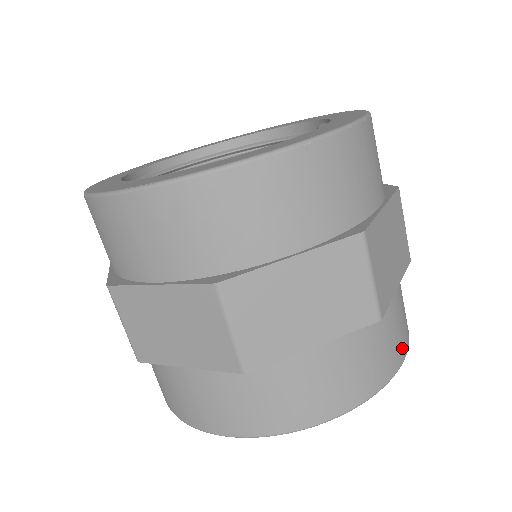
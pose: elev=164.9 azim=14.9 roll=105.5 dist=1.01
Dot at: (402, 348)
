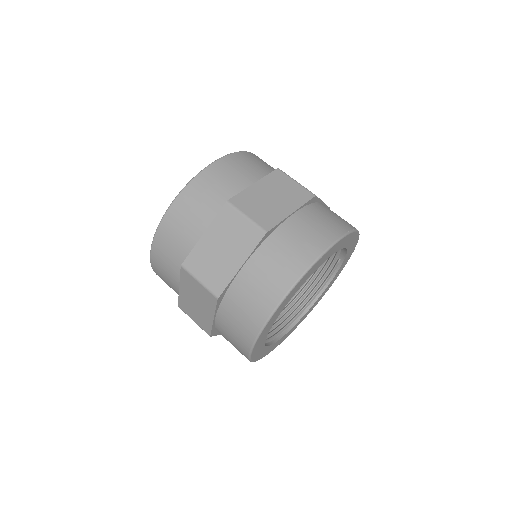
Dot at: (351, 225)
